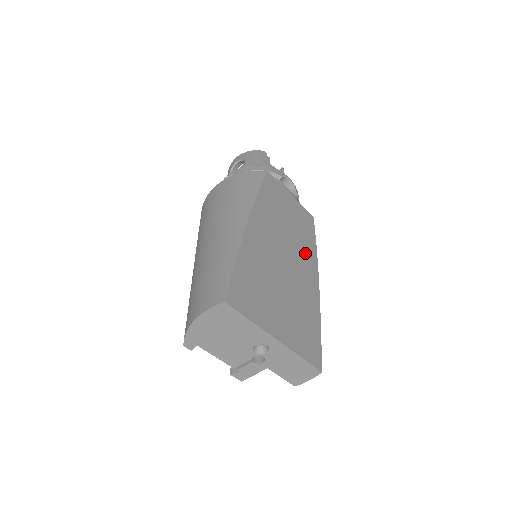
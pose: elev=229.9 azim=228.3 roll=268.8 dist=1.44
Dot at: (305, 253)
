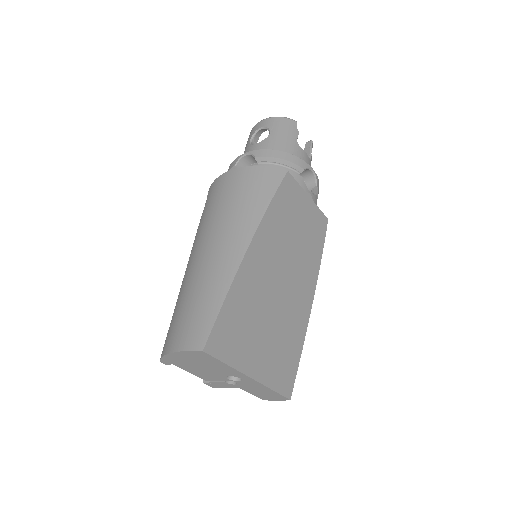
Dot at: (307, 268)
